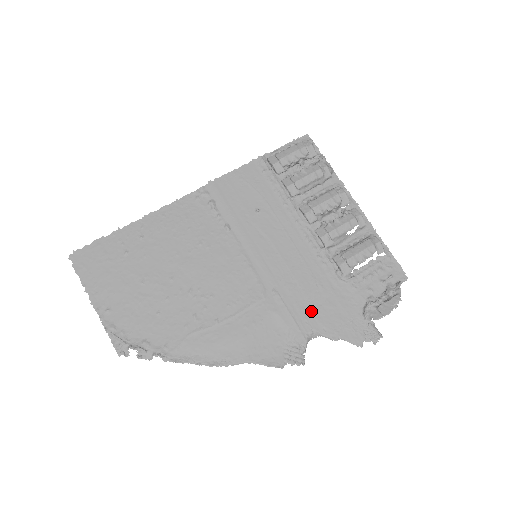
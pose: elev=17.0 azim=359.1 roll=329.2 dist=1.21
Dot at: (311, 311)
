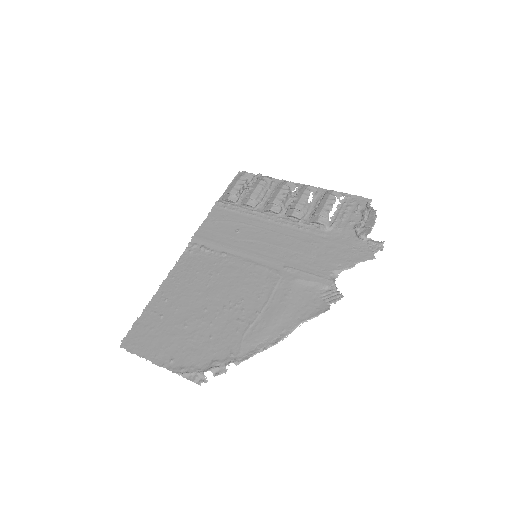
Dot at: (321, 262)
